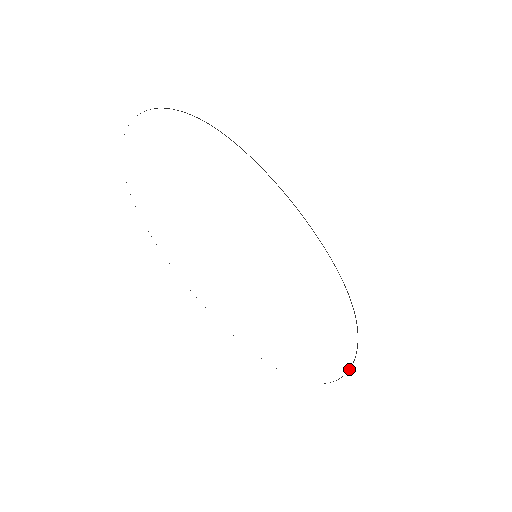
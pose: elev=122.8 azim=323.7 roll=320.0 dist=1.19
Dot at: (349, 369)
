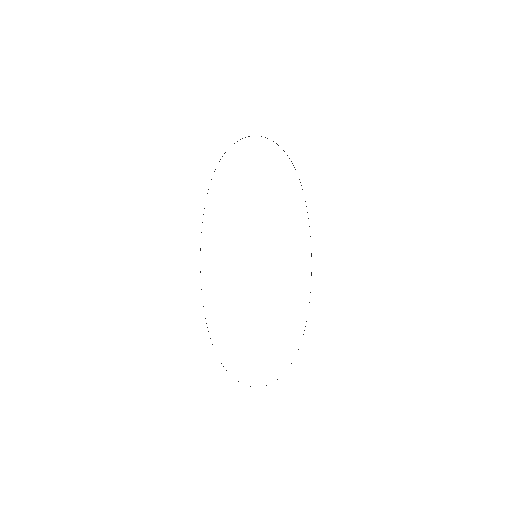
Dot at: occluded
